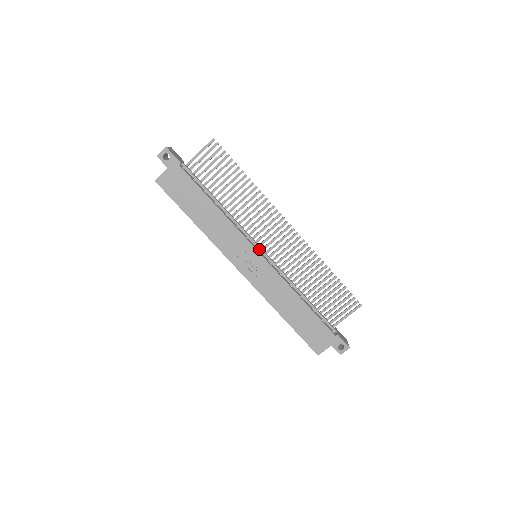
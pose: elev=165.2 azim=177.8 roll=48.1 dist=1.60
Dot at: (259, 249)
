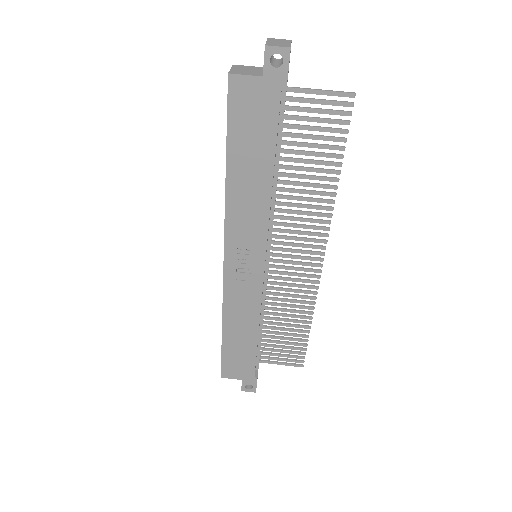
Dot at: (267, 255)
